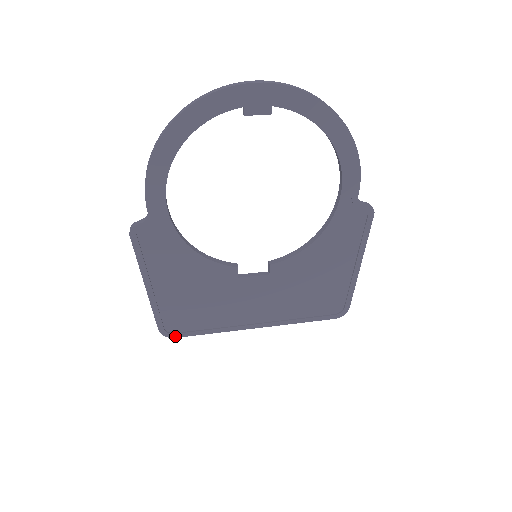
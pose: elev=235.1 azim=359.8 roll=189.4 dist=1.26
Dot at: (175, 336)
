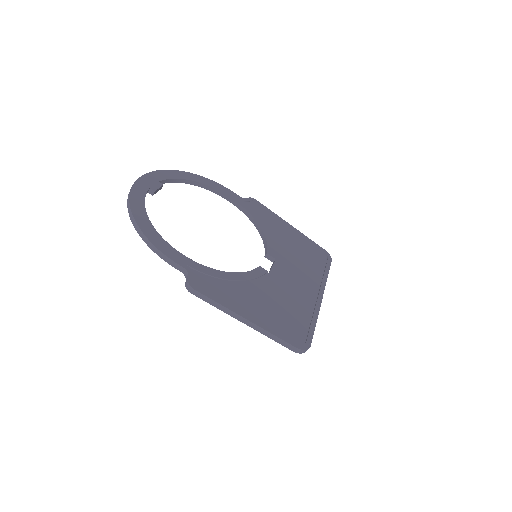
Dot at: (309, 344)
